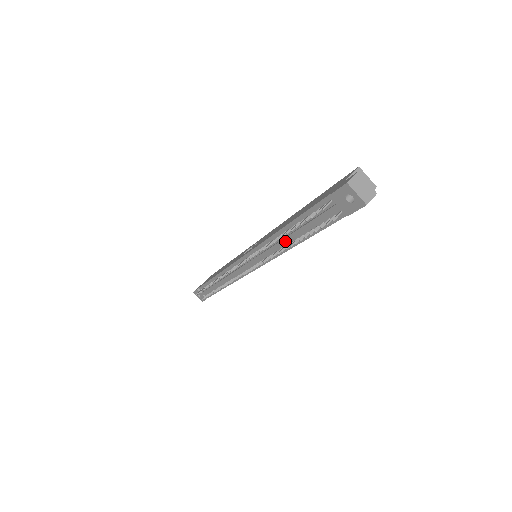
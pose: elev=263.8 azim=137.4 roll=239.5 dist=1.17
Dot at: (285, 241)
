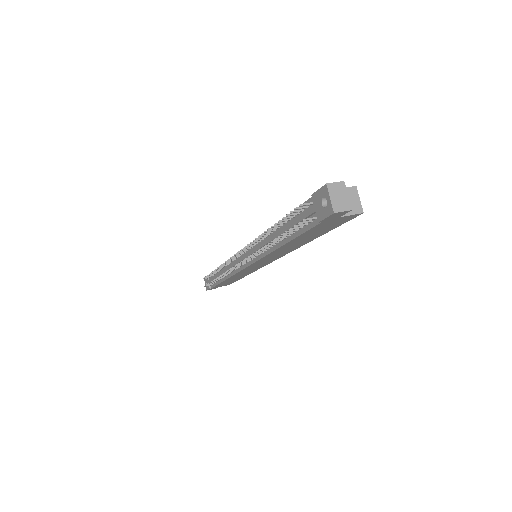
Dot at: (272, 239)
